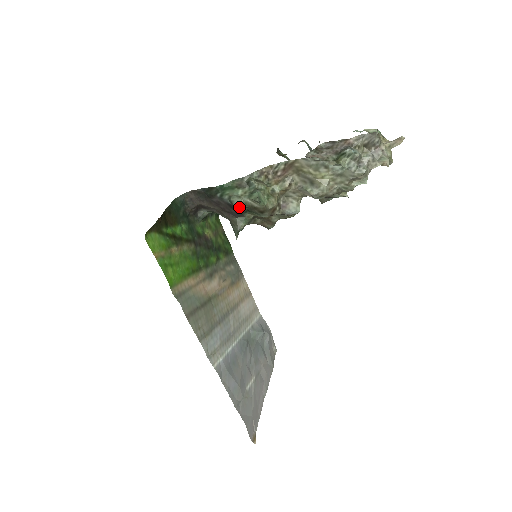
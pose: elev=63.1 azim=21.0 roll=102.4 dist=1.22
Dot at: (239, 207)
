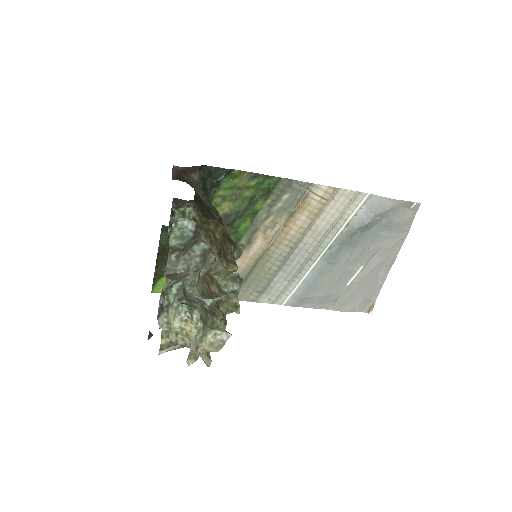
Dot at: occluded
